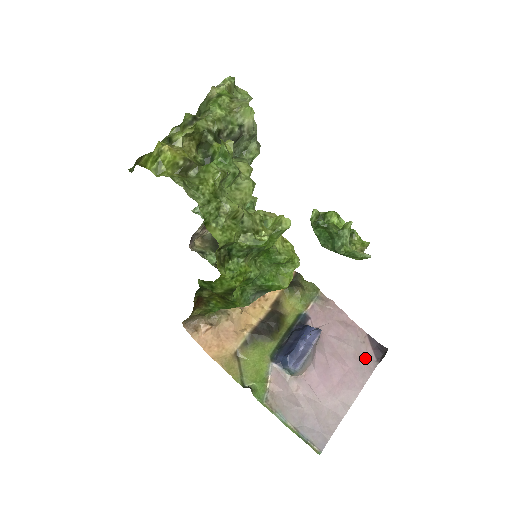
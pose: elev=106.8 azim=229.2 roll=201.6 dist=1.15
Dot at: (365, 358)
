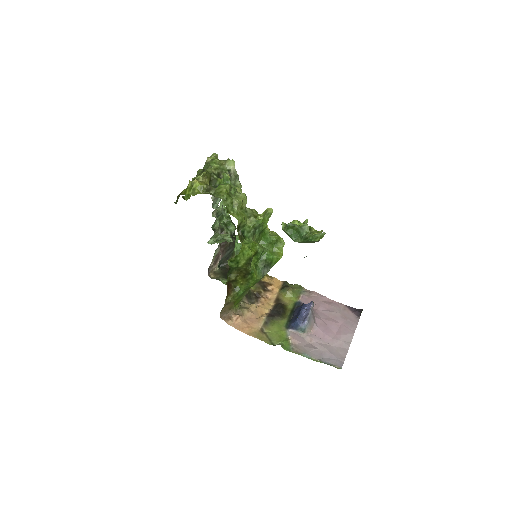
Dot at: (349, 317)
